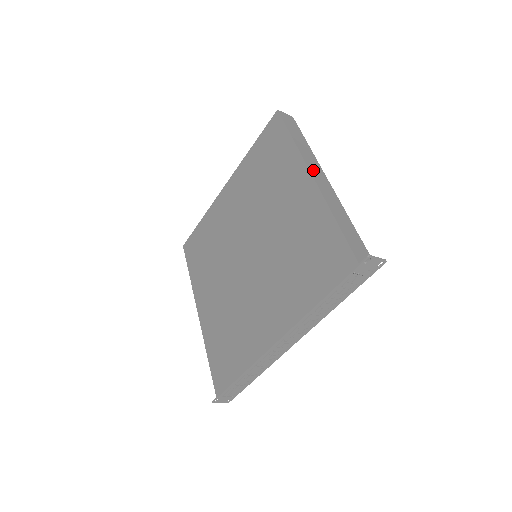
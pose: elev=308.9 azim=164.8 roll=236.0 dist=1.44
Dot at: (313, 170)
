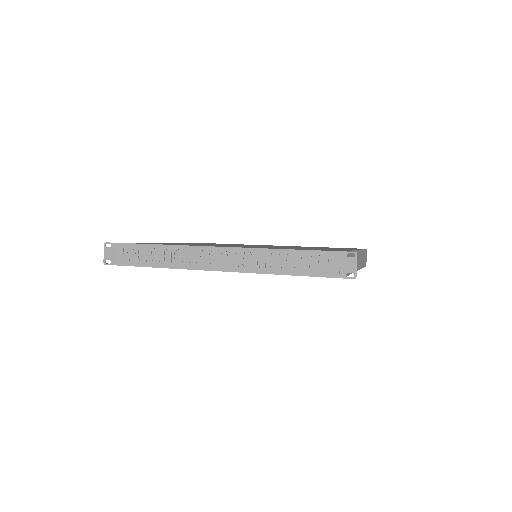
Dot at: occluded
